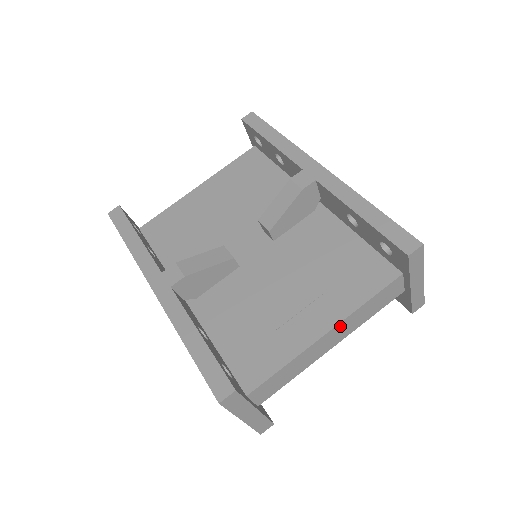
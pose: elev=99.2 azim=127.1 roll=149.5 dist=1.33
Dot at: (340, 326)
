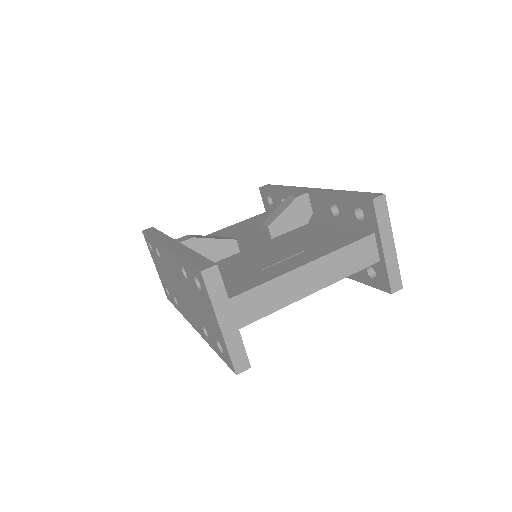
Dot at: (318, 264)
